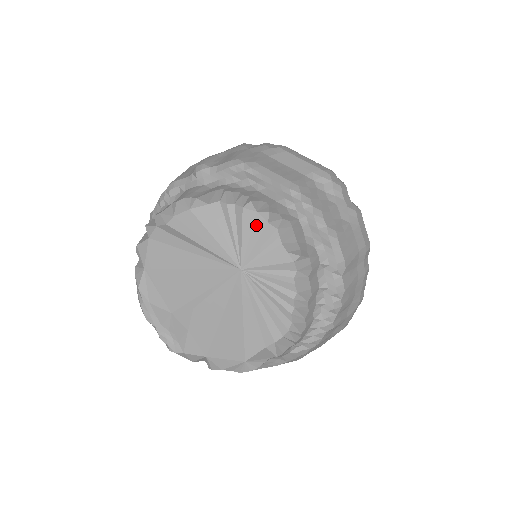
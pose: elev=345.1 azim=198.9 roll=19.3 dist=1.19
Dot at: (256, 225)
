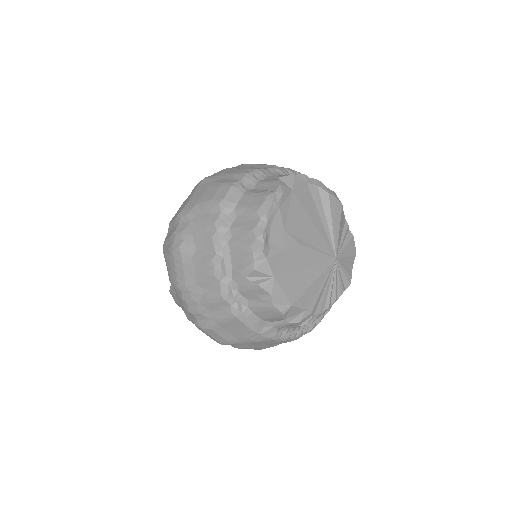
Dot at: (352, 250)
